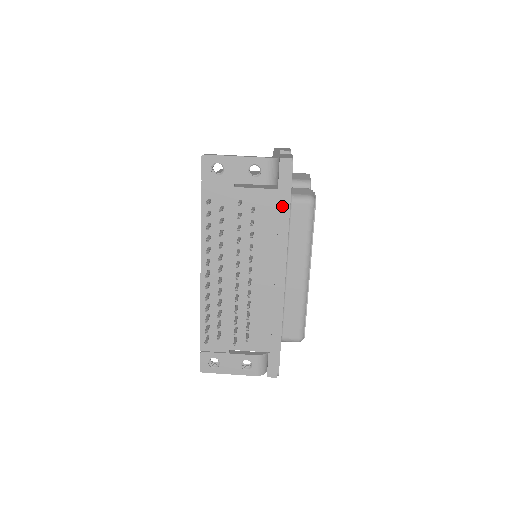
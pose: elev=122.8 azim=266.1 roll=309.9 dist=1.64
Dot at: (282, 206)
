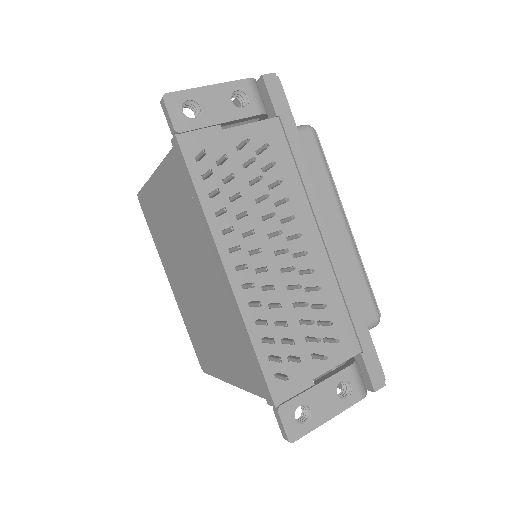
Dot at: (290, 136)
